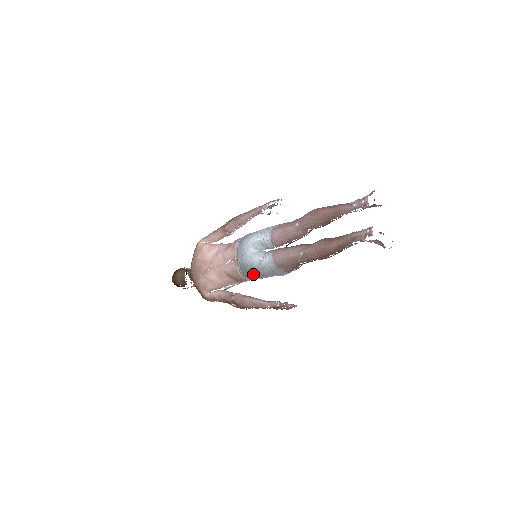
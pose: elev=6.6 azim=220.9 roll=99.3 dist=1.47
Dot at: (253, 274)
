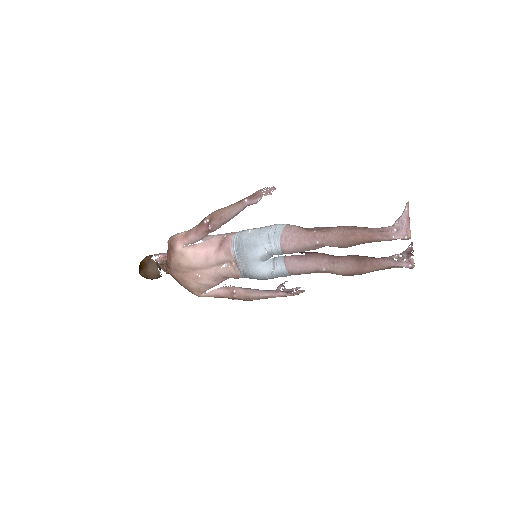
Dot at: occluded
